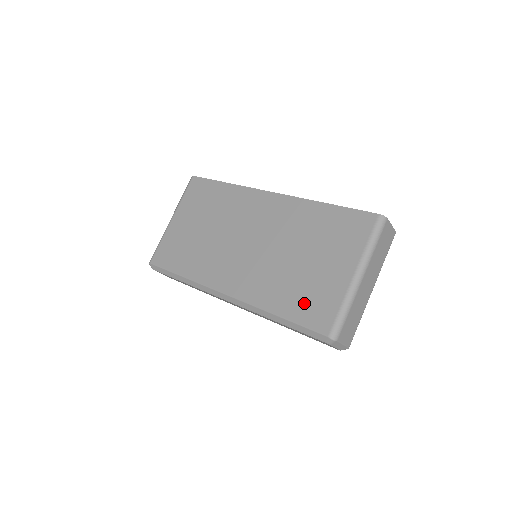
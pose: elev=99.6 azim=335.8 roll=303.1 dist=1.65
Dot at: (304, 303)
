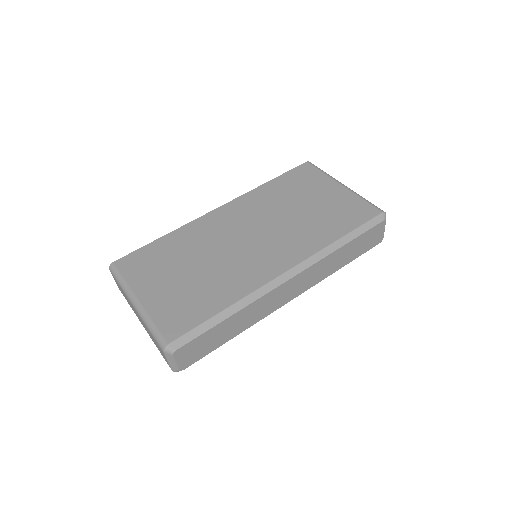
Dot at: (344, 217)
